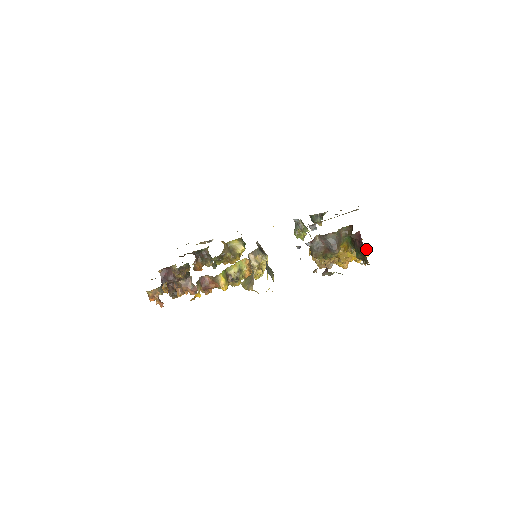
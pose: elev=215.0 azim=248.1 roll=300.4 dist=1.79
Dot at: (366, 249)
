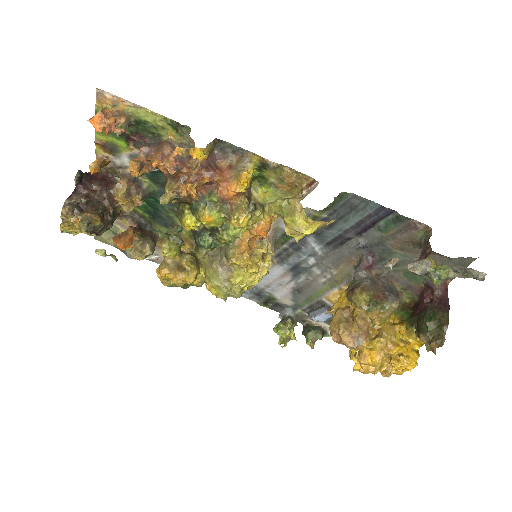
Dot at: (418, 352)
